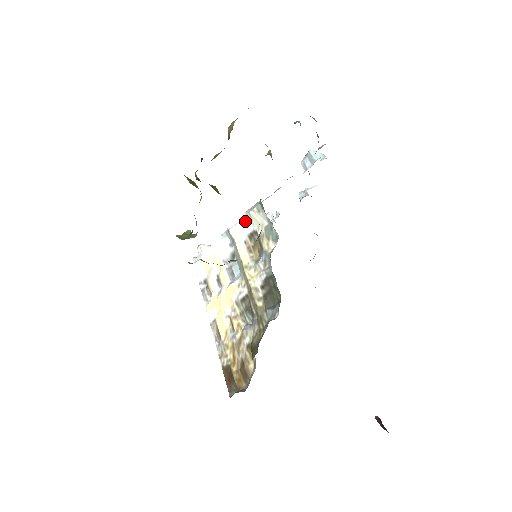
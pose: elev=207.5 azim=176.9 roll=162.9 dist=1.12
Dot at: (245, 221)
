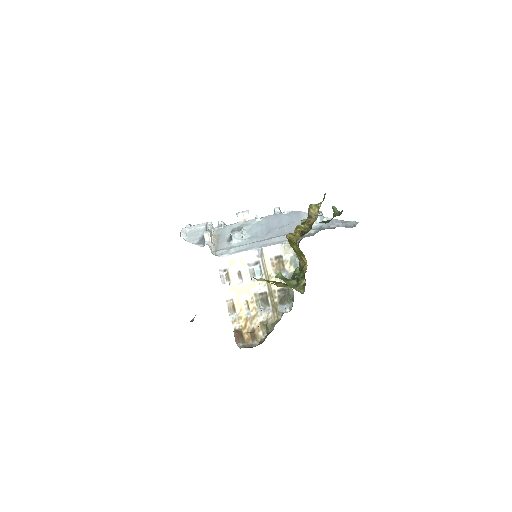
Dot at: (277, 248)
